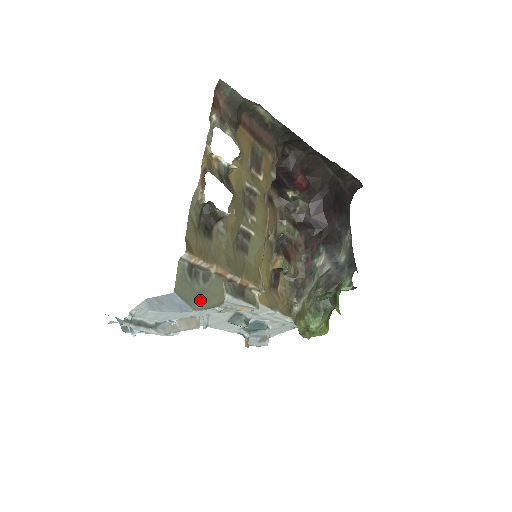
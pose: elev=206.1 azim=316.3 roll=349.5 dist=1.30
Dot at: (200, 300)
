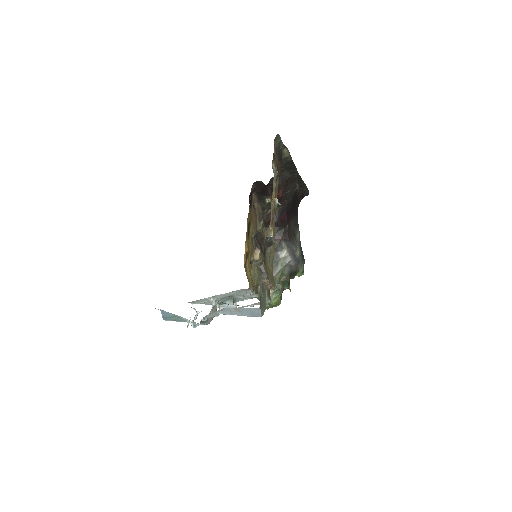
Dot at: (263, 308)
